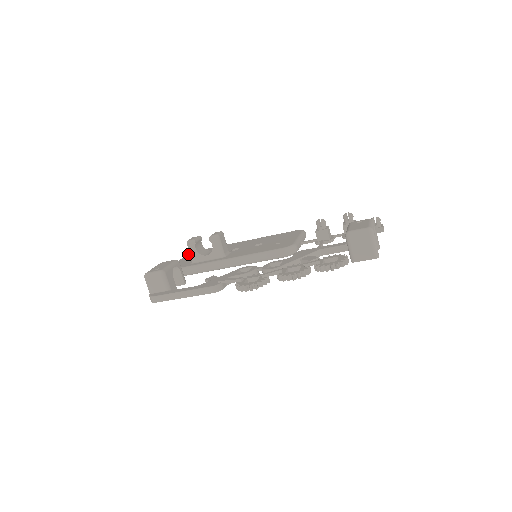
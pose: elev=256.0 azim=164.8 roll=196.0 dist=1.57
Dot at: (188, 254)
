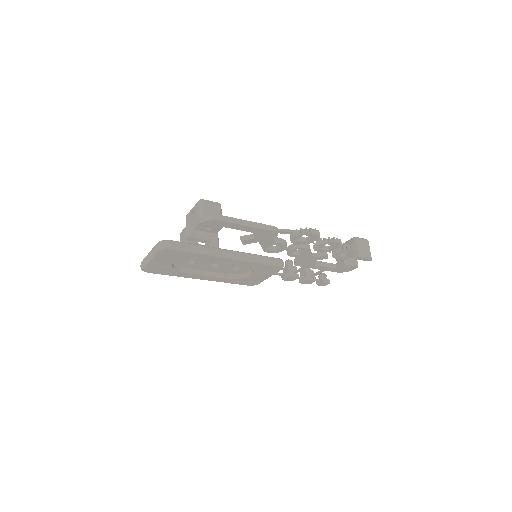
Dot at: occluded
